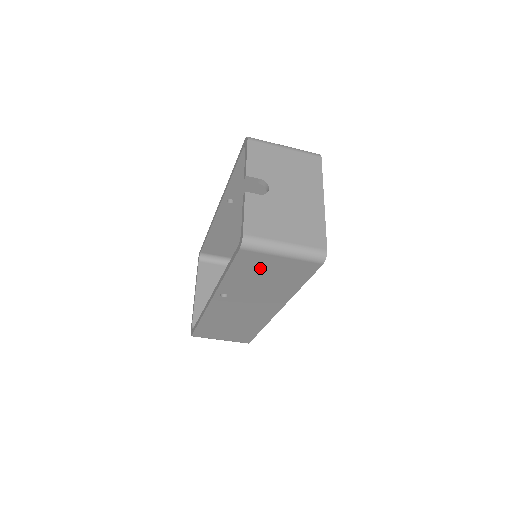
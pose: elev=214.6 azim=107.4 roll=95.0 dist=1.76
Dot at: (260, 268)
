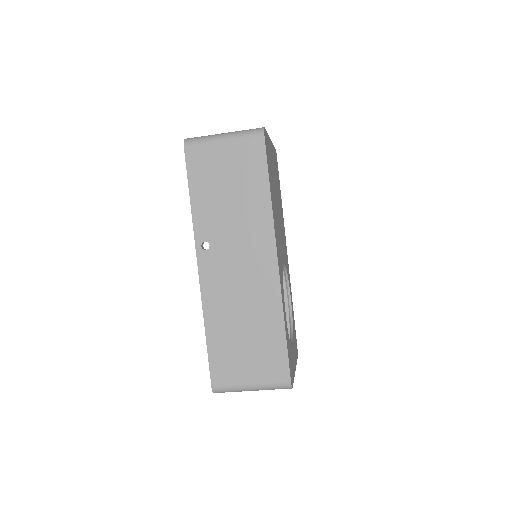
Dot at: (215, 171)
